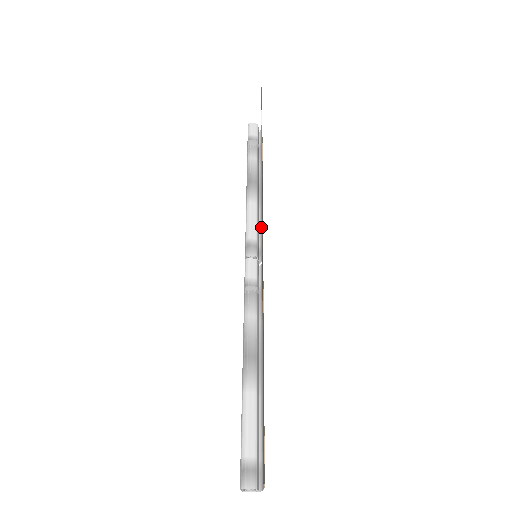
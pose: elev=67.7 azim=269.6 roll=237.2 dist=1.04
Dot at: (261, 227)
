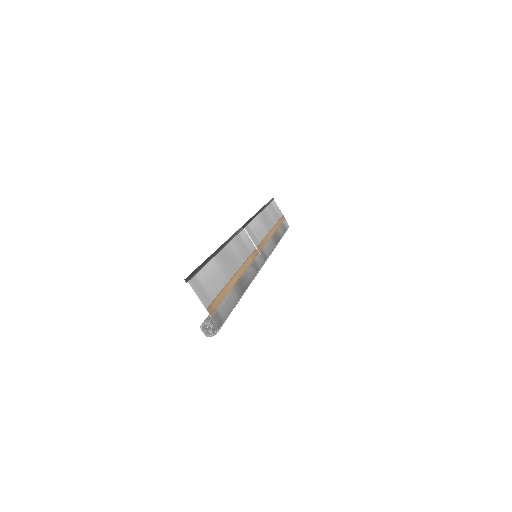
Dot at: (270, 251)
